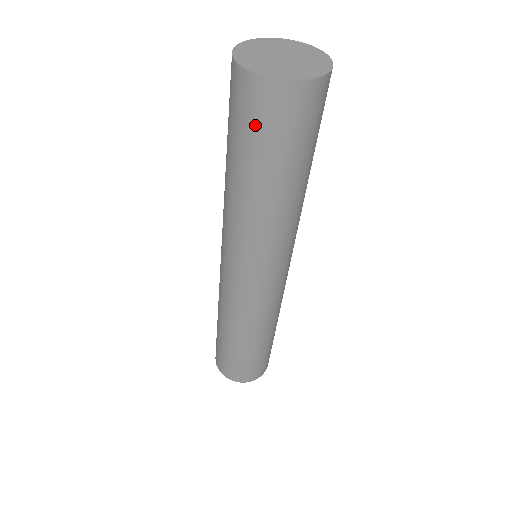
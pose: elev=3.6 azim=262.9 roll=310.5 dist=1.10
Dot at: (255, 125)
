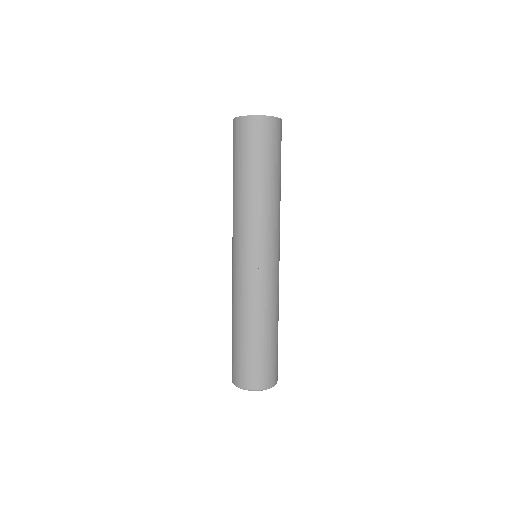
Dot at: (241, 143)
